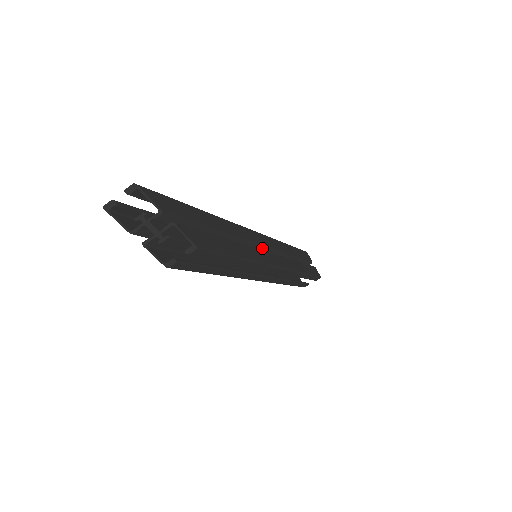
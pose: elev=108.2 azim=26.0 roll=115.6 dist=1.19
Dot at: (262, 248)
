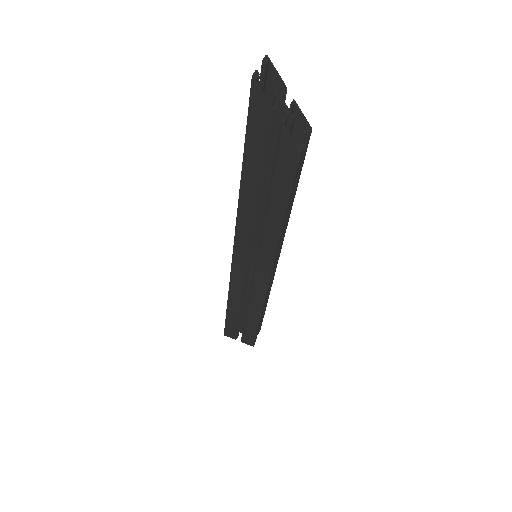
Dot at: occluded
